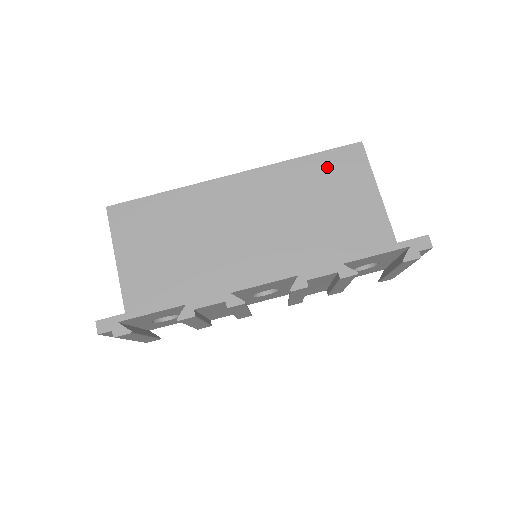
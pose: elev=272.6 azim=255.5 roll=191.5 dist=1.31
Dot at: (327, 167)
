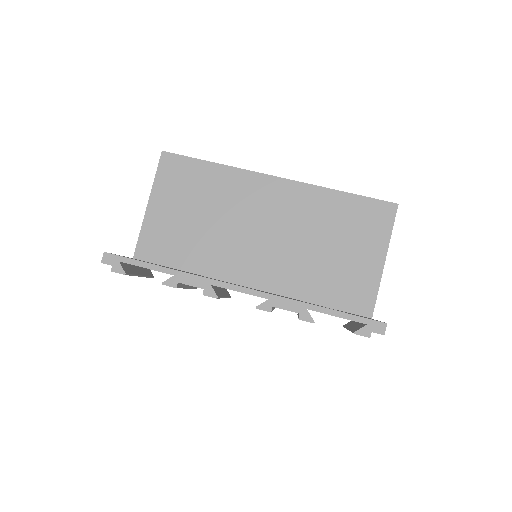
Dot at: (356, 211)
